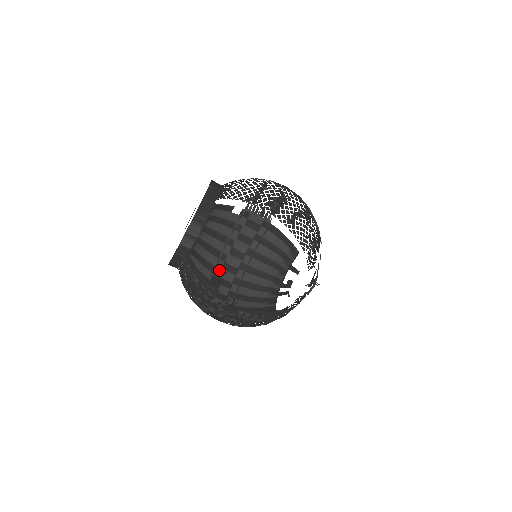
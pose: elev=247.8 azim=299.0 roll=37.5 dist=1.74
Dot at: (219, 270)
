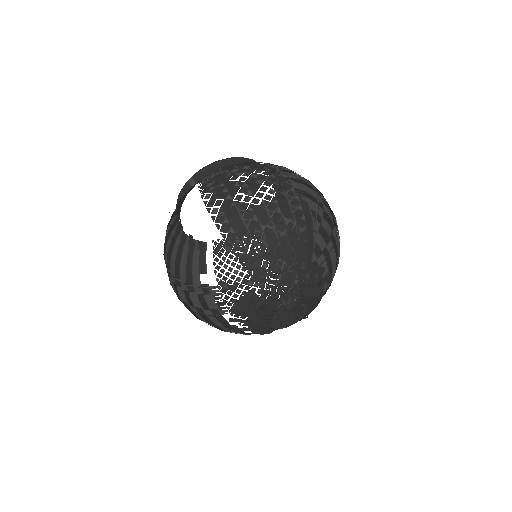
Dot at: occluded
